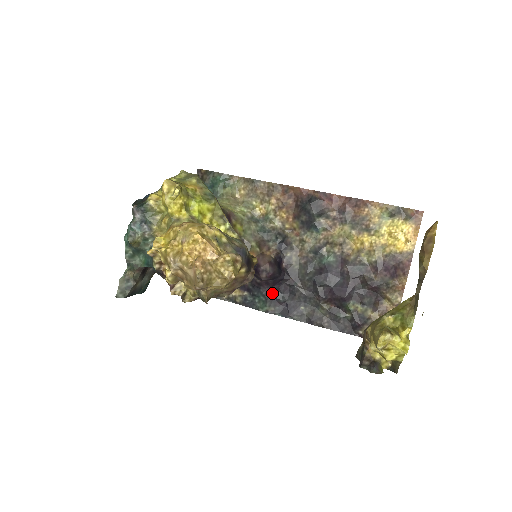
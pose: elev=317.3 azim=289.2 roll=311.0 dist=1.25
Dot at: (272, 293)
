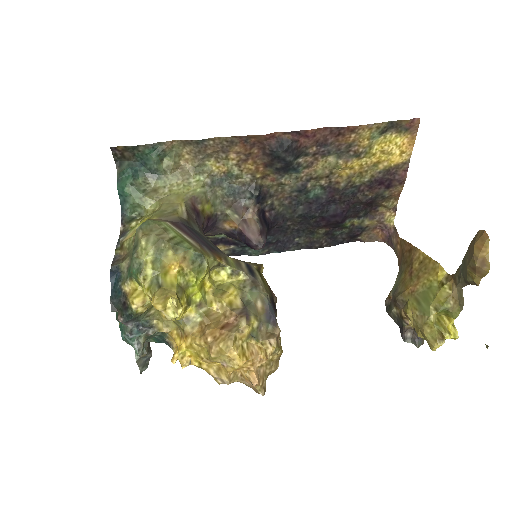
Dot at: occluded
